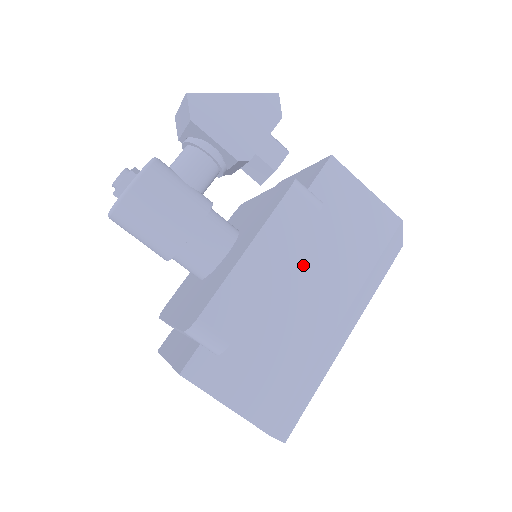
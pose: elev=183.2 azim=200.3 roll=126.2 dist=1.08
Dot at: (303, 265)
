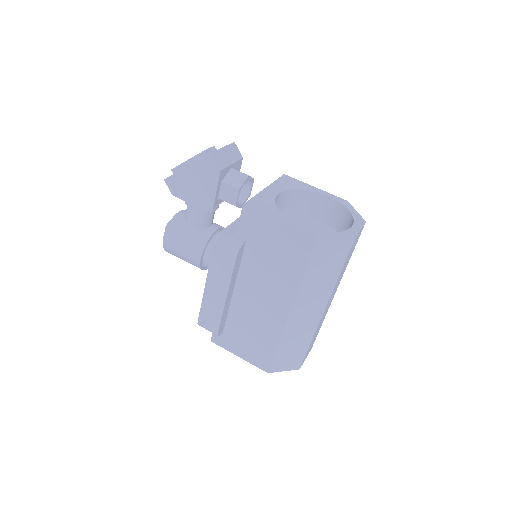
Dot at: (251, 282)
